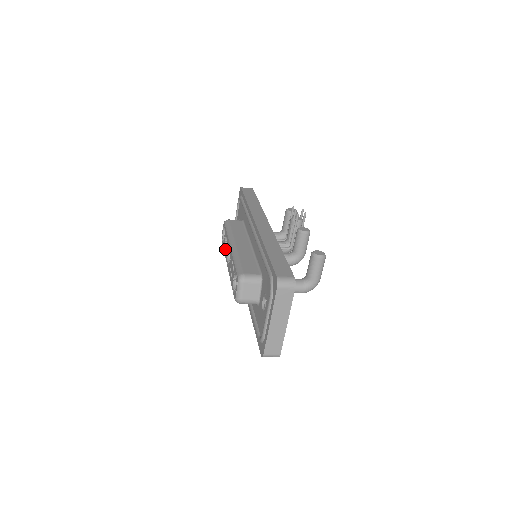
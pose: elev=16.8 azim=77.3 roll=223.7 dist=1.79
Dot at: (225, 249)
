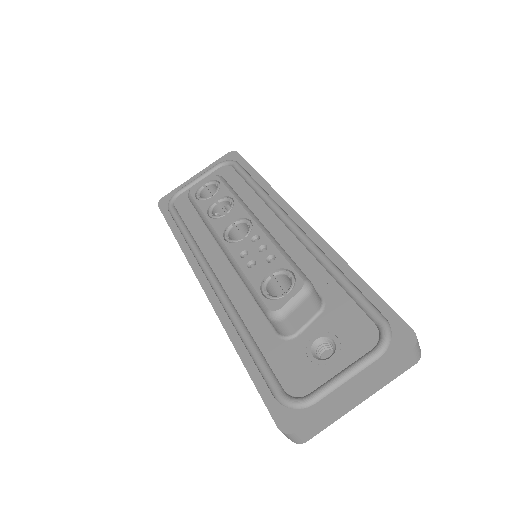
Dot at: (211, 213)
